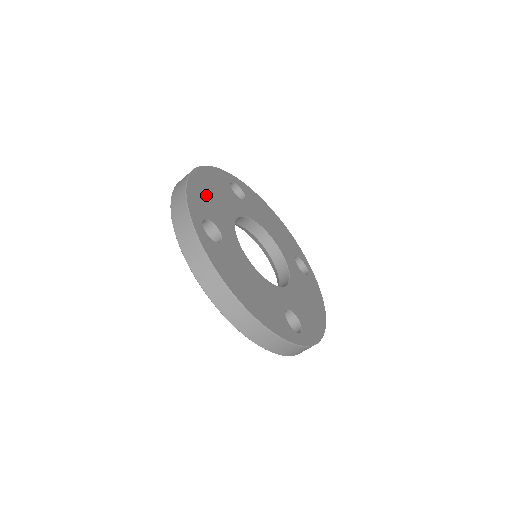
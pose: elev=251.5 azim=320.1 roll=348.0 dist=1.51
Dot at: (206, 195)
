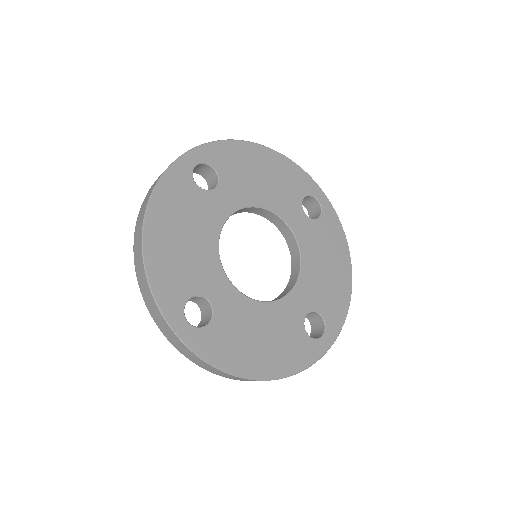
Dot at: (173, 255)
